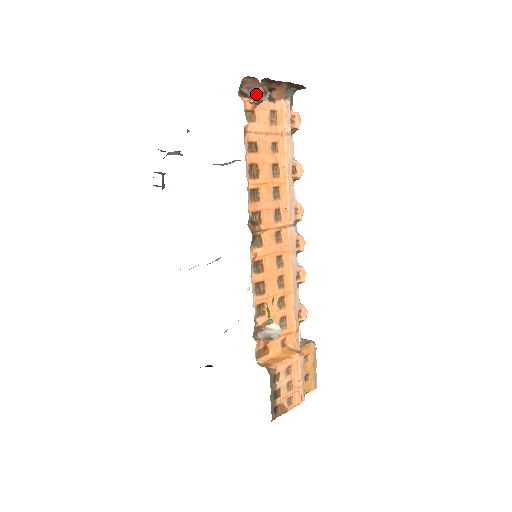
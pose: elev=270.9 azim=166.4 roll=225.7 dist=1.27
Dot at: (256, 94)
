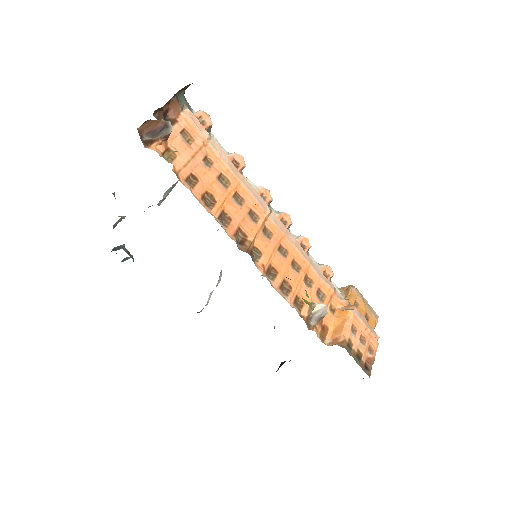
Dot at: (159, 133)
